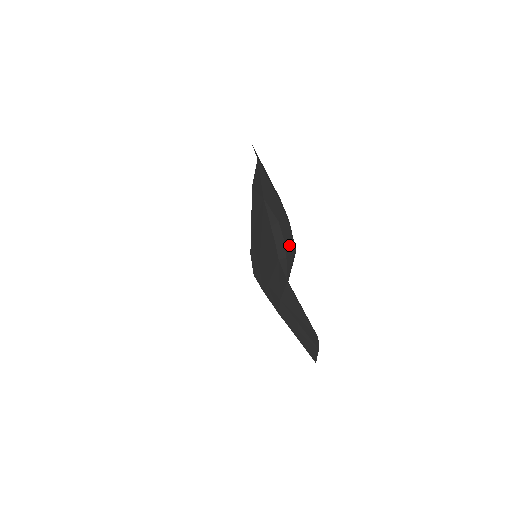
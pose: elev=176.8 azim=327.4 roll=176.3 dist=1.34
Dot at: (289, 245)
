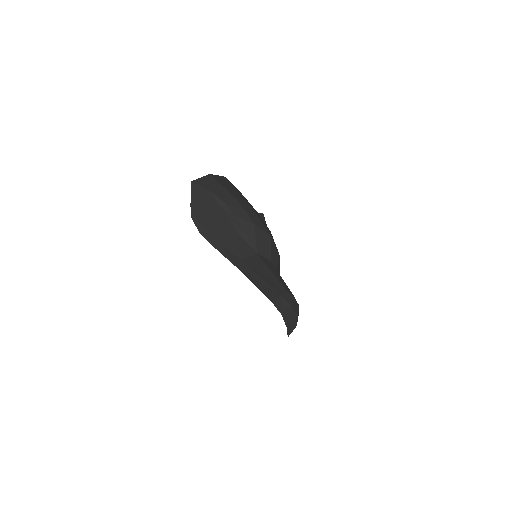
Dot at: (244, 222)
